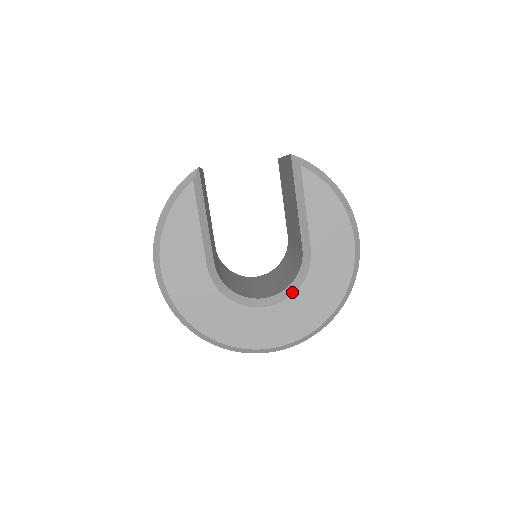
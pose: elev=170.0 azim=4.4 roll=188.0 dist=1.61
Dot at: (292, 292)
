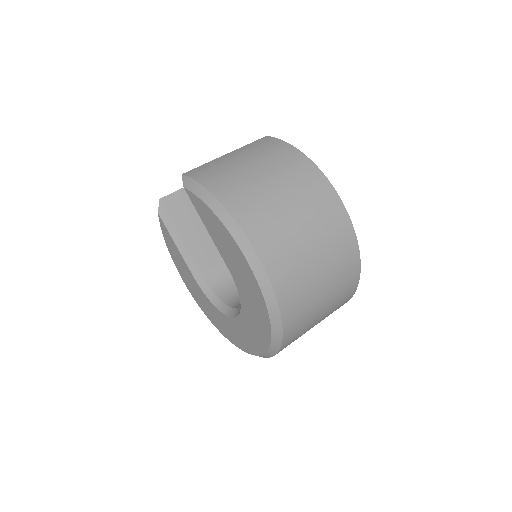
Dot at: occluded
